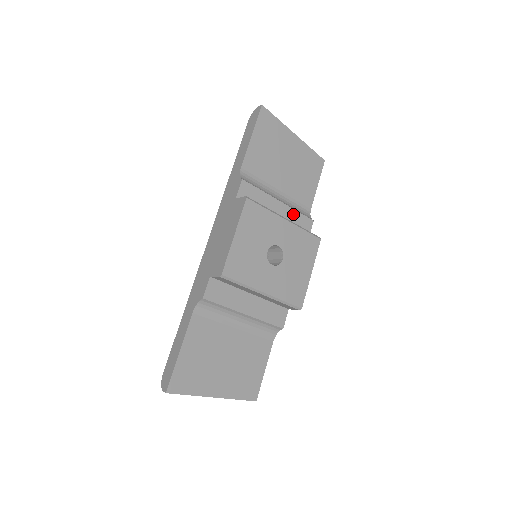
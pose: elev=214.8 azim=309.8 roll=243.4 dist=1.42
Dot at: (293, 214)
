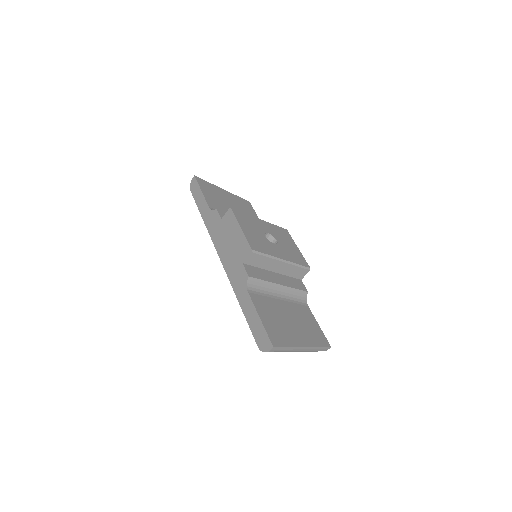
Dot at: occluded
